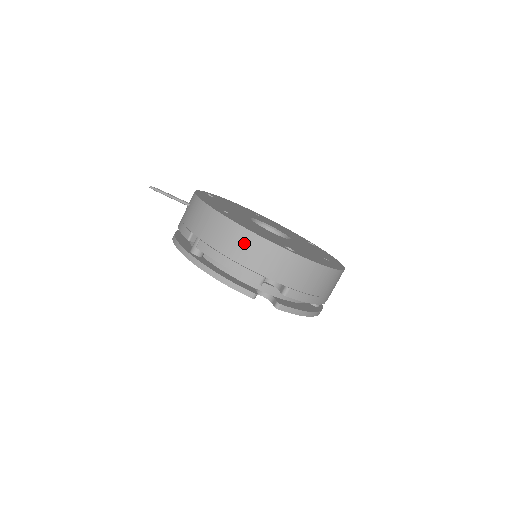
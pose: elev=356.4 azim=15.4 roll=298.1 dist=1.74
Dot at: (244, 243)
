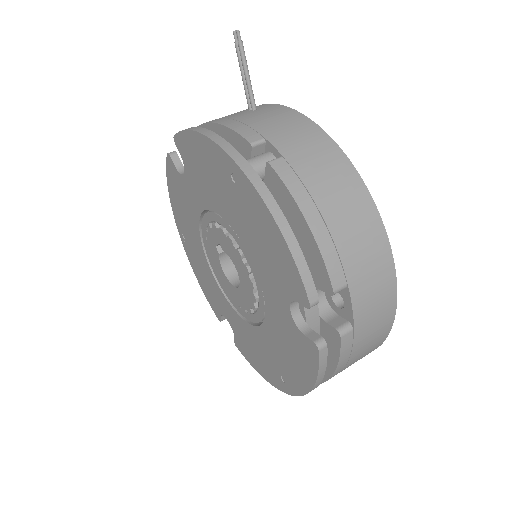
Dot at: (357, 214)
